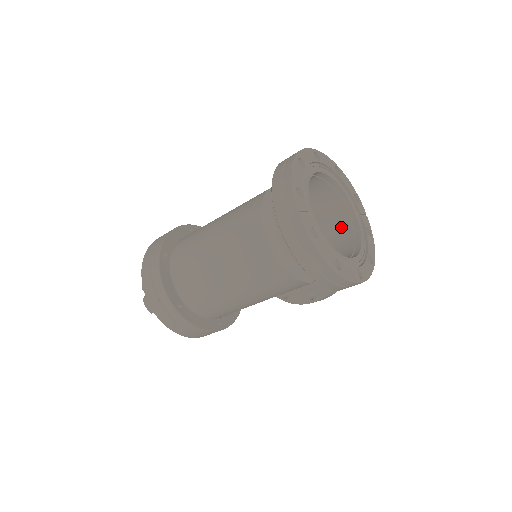
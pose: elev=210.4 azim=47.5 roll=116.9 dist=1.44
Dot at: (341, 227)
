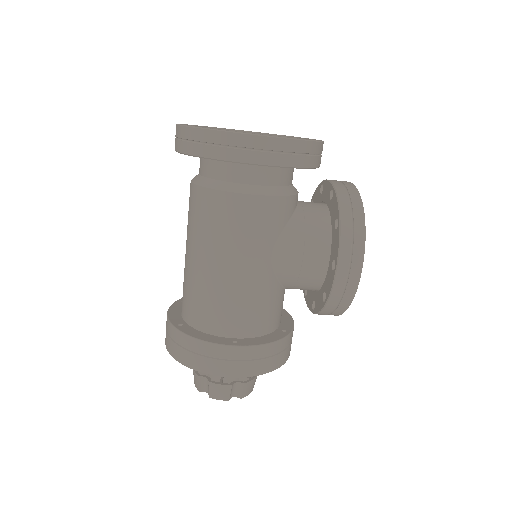
Dot at: occluded
